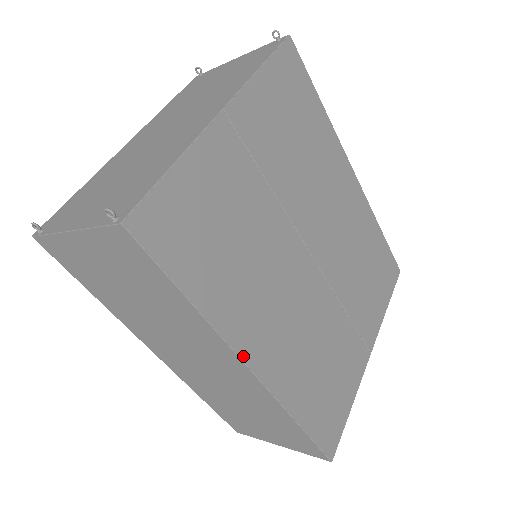
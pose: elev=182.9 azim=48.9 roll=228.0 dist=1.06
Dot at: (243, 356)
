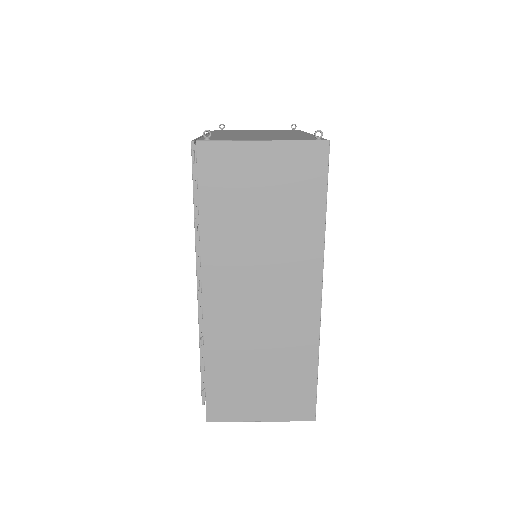
Dot at: (322, 280)
